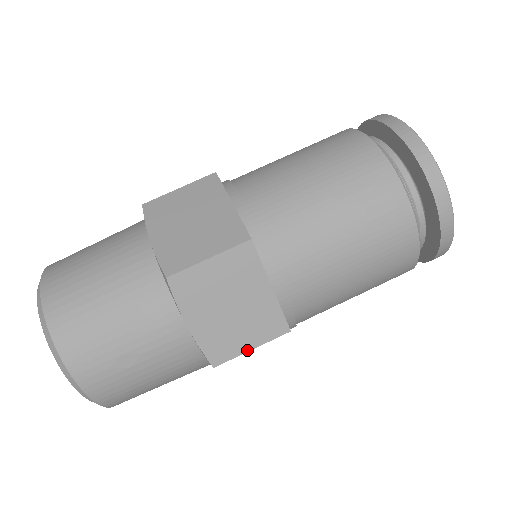
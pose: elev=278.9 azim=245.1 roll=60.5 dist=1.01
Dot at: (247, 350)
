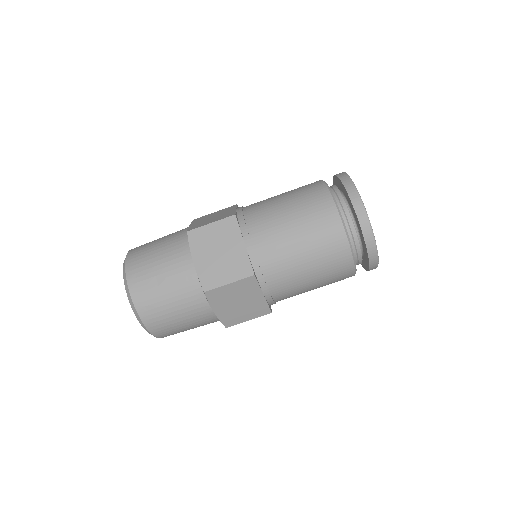
Dot at: (226, 283)
